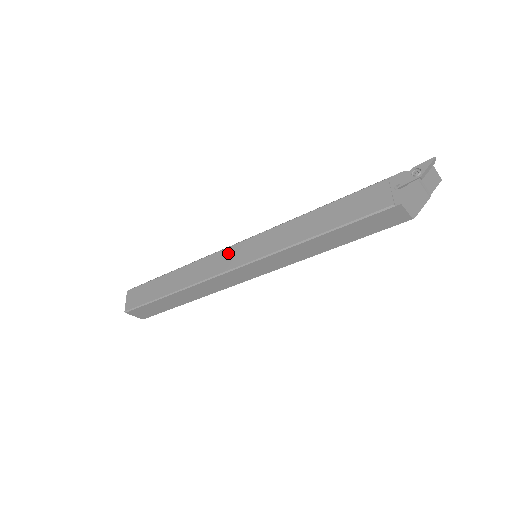
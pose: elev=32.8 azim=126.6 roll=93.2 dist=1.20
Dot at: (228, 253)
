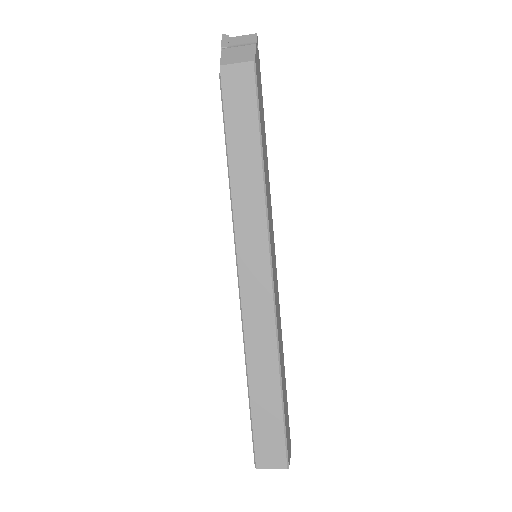
Dot at: occluded
